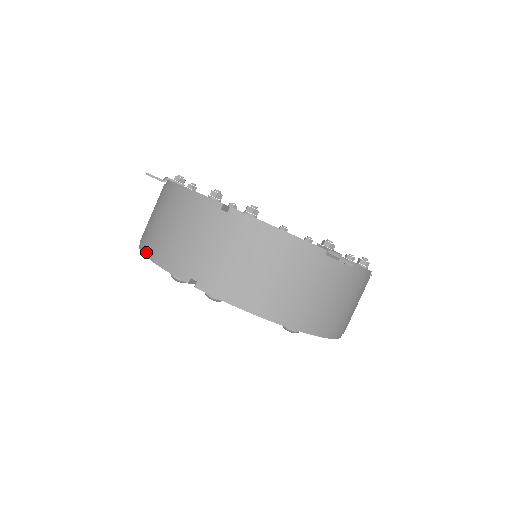
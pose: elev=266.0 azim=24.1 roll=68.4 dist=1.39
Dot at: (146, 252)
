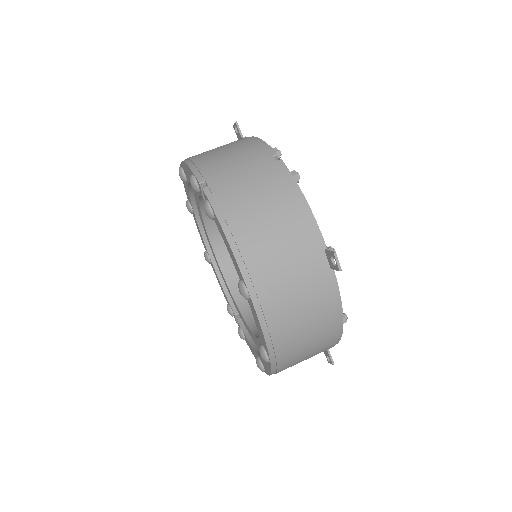
Dot at: (186, 160)
